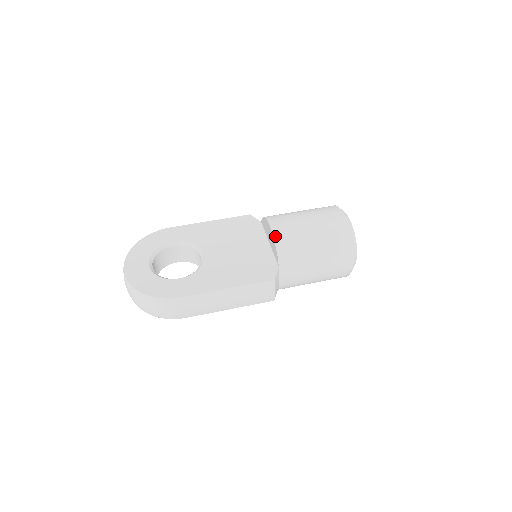
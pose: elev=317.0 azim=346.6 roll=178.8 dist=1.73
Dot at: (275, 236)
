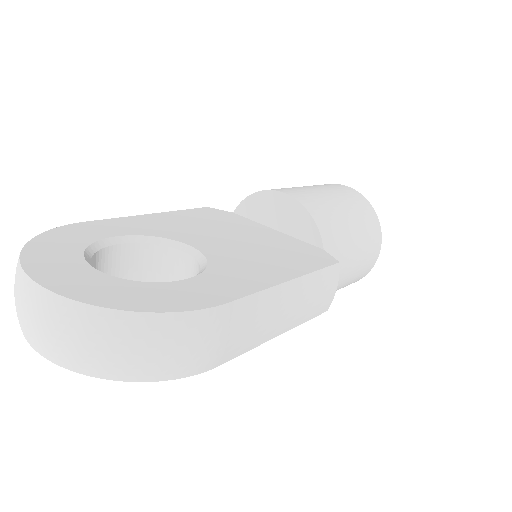
Dot at: (303, 203)
